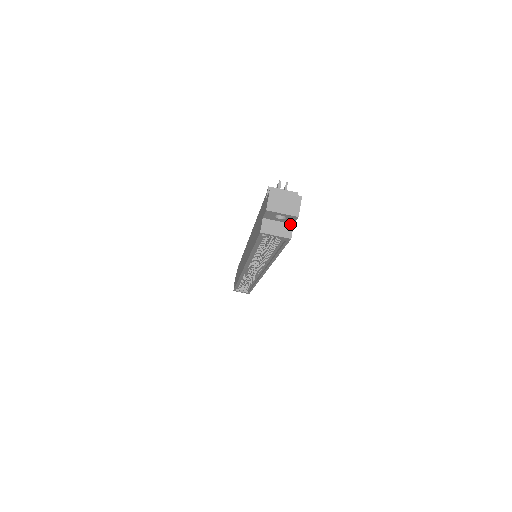
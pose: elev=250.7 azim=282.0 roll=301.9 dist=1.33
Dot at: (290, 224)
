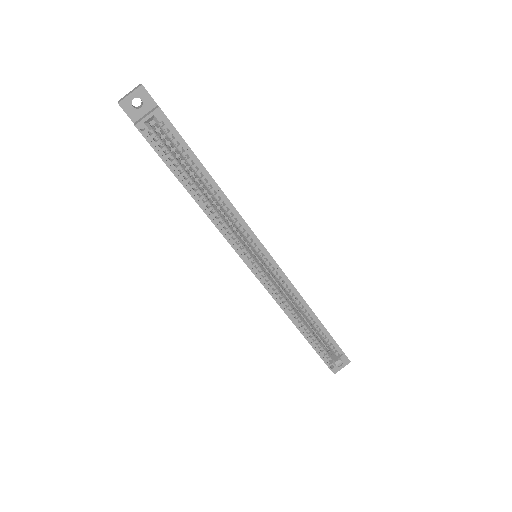
Dot at: (155, 107)
